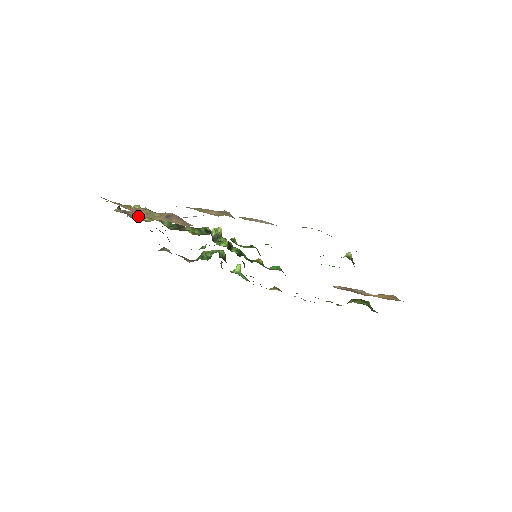
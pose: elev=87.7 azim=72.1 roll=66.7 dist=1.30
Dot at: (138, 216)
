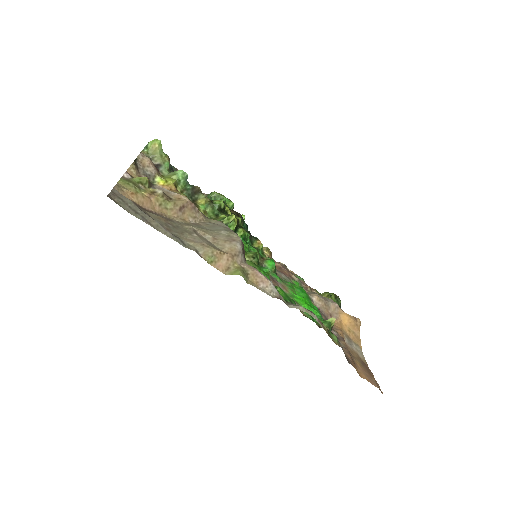
Dot at: (154, 170)
